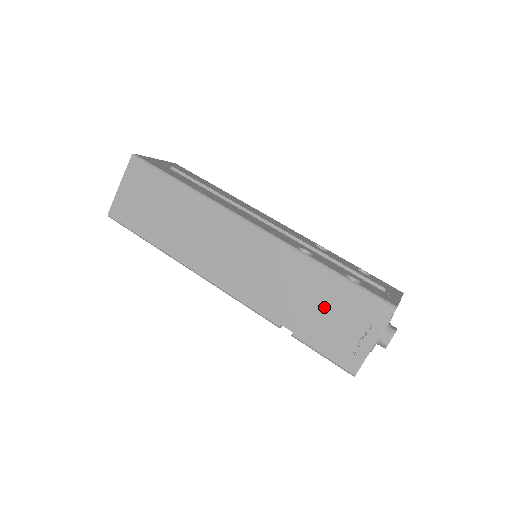
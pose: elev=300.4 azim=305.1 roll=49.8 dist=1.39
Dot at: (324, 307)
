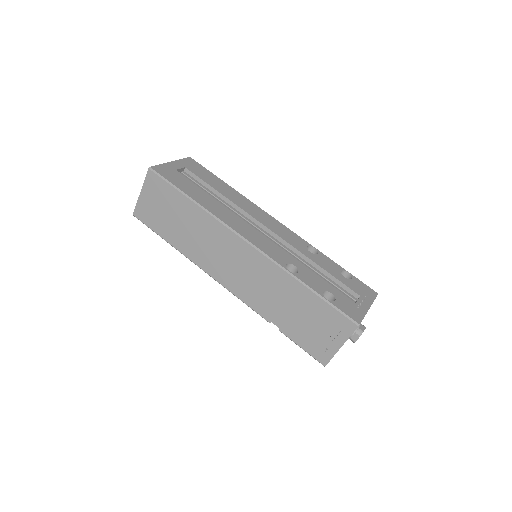
Dot at: (304, 315)
